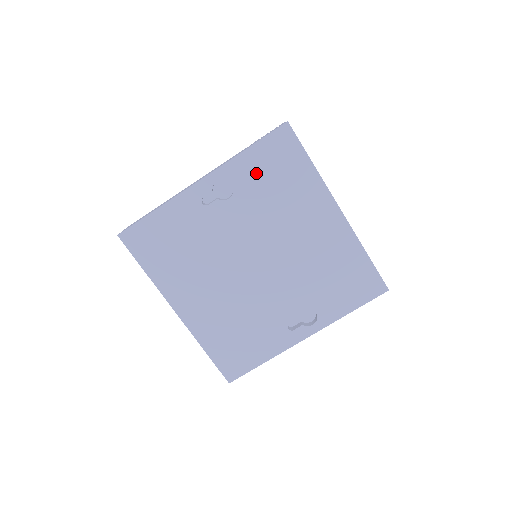
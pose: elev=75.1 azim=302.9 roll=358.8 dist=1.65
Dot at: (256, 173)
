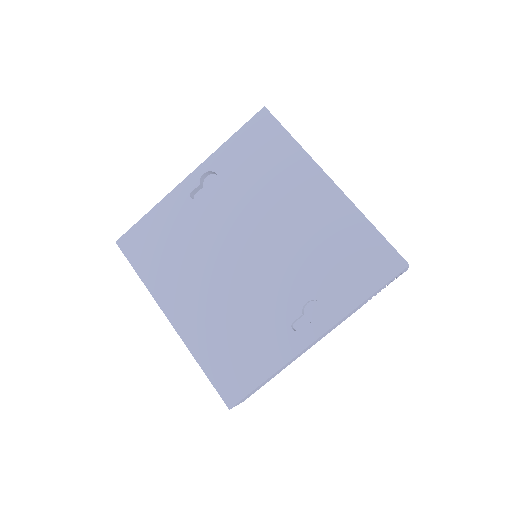
Dot at: (239, 159)
